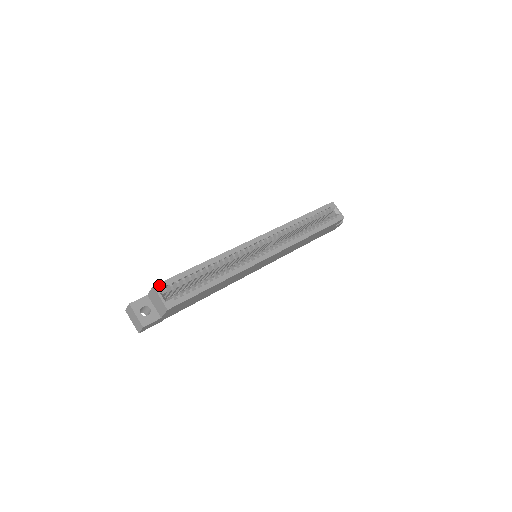
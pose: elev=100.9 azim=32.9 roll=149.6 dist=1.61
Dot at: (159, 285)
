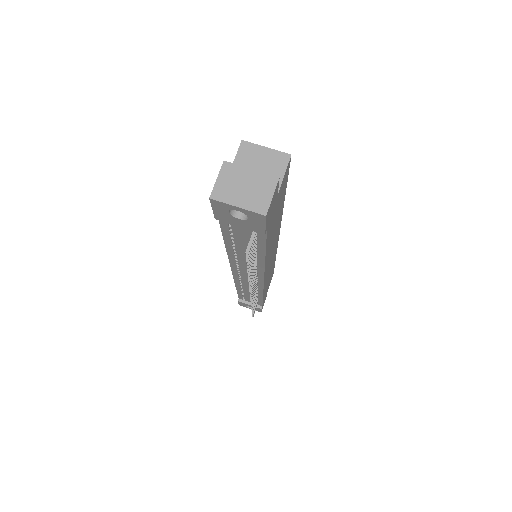
Dot at: (245, 146)
